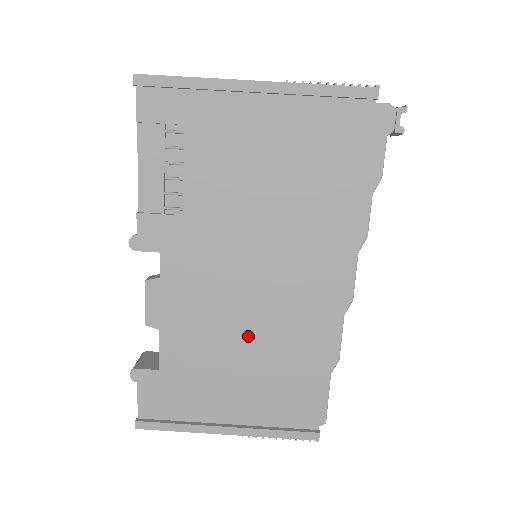
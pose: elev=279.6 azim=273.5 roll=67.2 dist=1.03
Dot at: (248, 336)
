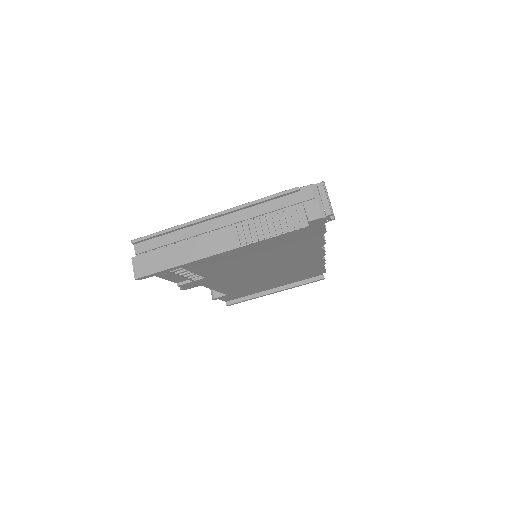
Dot at: (269, 278)
